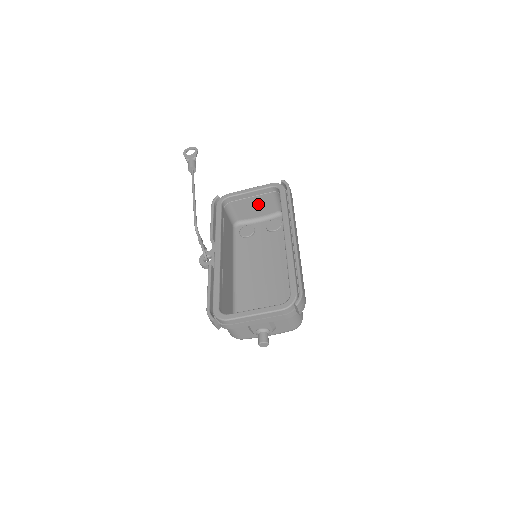
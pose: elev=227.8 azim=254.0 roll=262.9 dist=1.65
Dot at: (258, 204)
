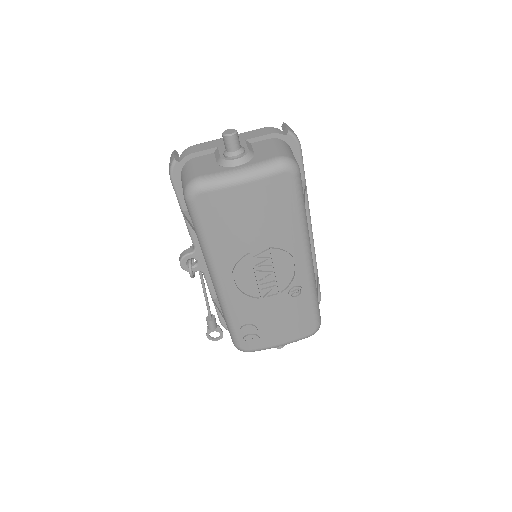
Dot at: occluded
